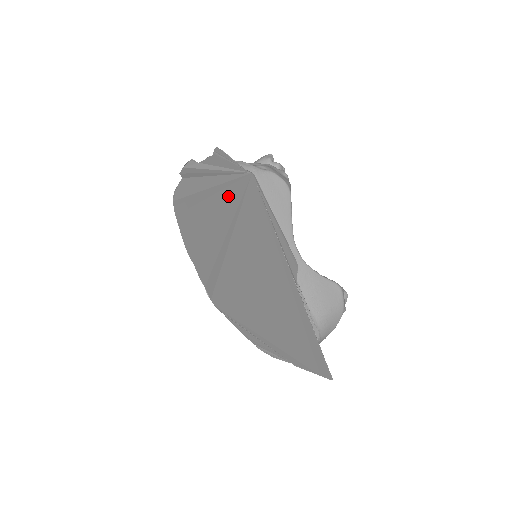
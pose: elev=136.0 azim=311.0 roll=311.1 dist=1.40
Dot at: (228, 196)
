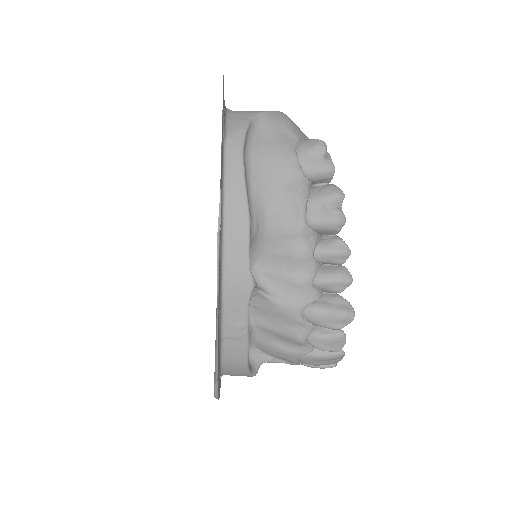
Dot at: occluded
